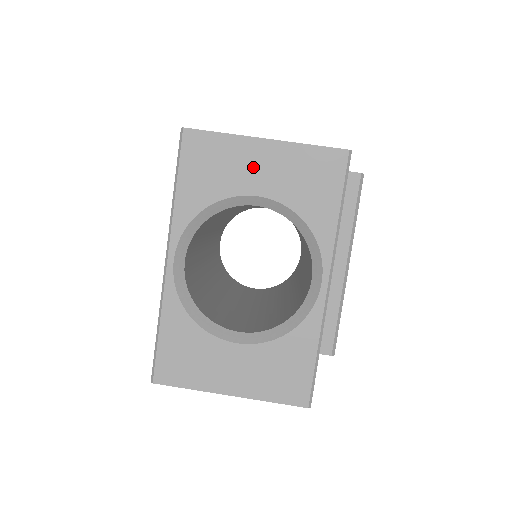
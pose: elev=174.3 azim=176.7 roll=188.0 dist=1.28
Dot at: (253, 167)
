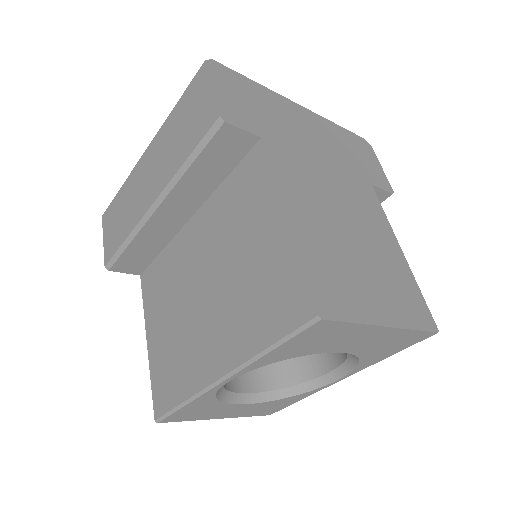
Dot at: (356, 340)
